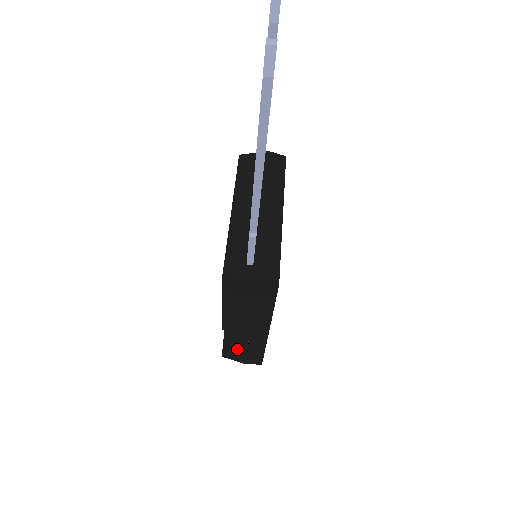
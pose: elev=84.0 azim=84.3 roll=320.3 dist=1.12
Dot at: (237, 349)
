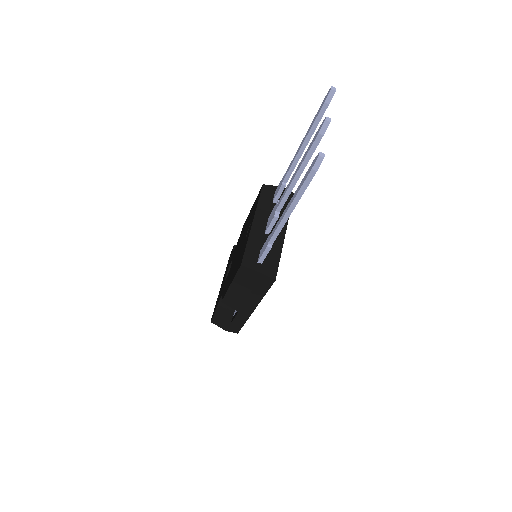
Dot at: (224, 318)
